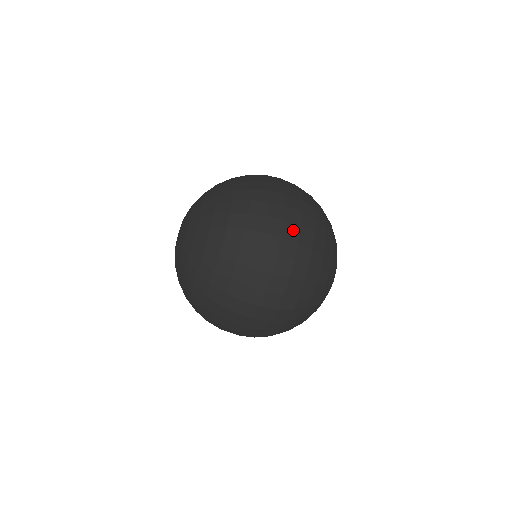
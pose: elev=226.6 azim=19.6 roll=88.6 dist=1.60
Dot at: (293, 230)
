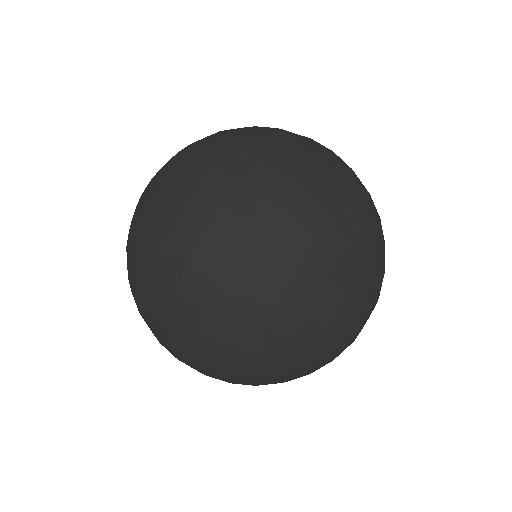
Dot at: (189, 309)
